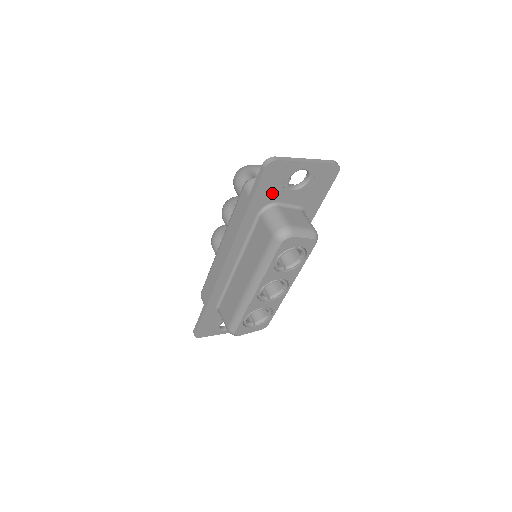
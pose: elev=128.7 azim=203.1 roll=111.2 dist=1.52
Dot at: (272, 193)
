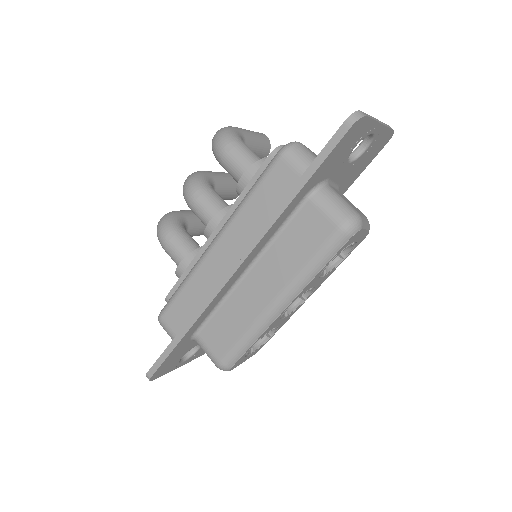
Dot at: (332, 166)
